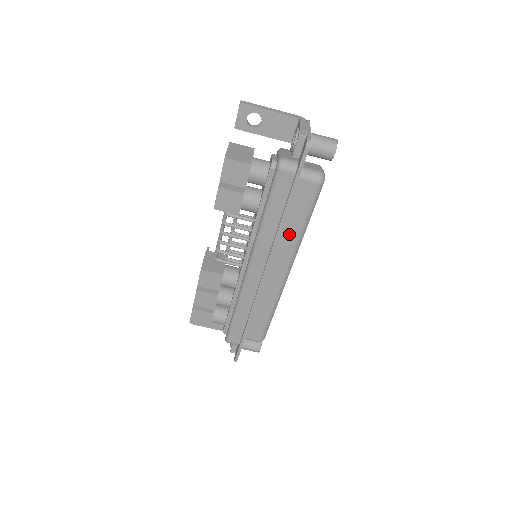
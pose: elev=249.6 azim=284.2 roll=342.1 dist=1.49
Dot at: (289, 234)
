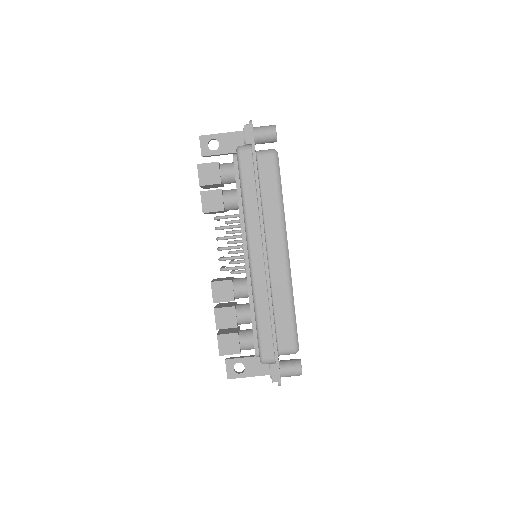
Dot at: (271, 210)
